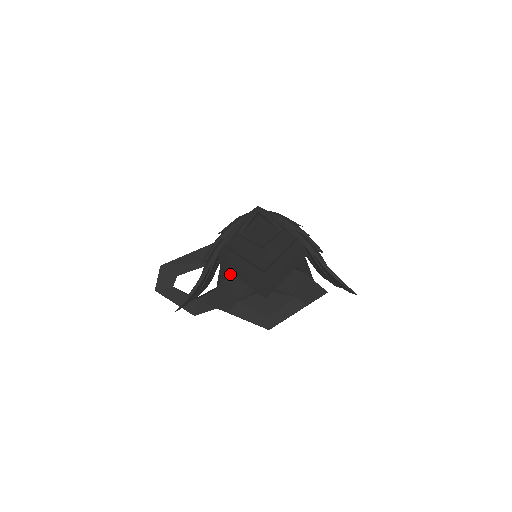
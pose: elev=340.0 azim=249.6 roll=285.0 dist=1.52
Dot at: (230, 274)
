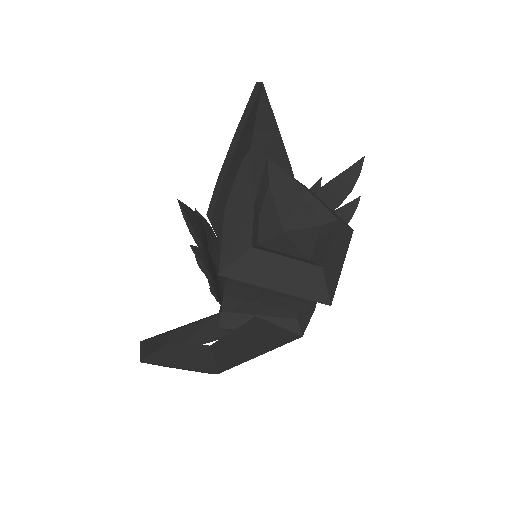
Dot at: occluded
